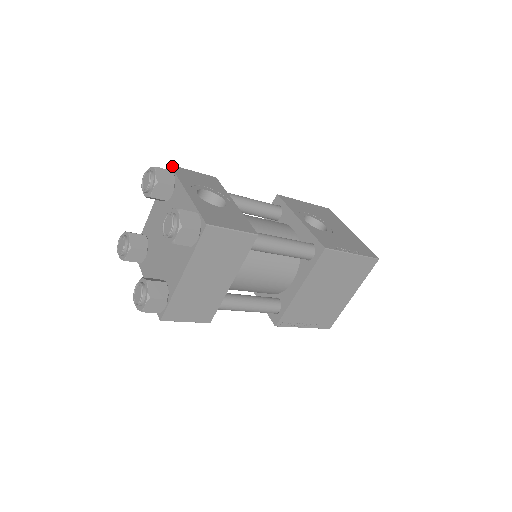
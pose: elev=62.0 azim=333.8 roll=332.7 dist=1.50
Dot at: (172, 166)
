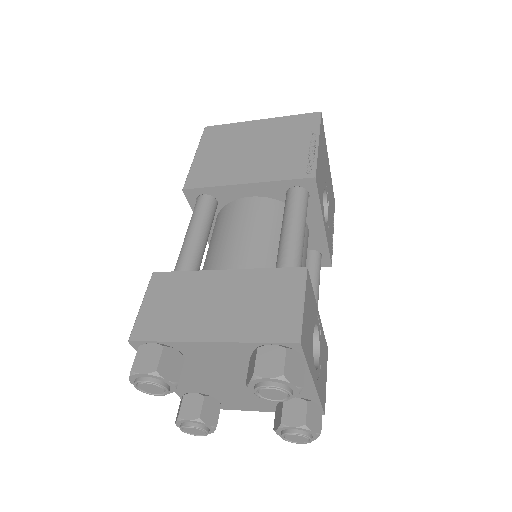
Dot at: (302, 344)
